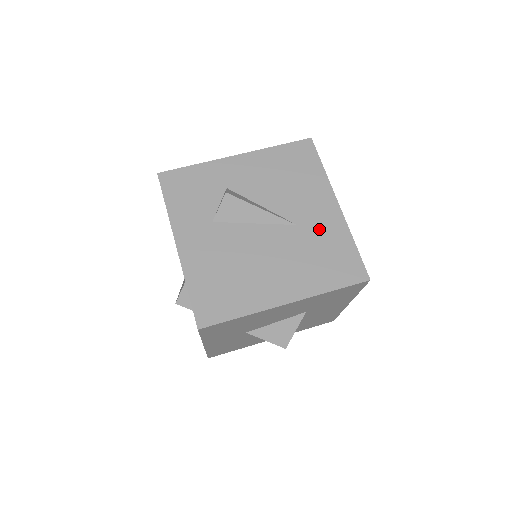
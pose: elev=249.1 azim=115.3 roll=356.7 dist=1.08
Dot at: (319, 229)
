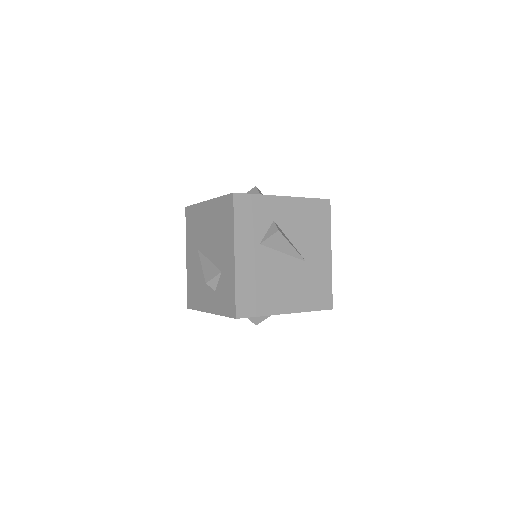
Dot at: (317, 268)
